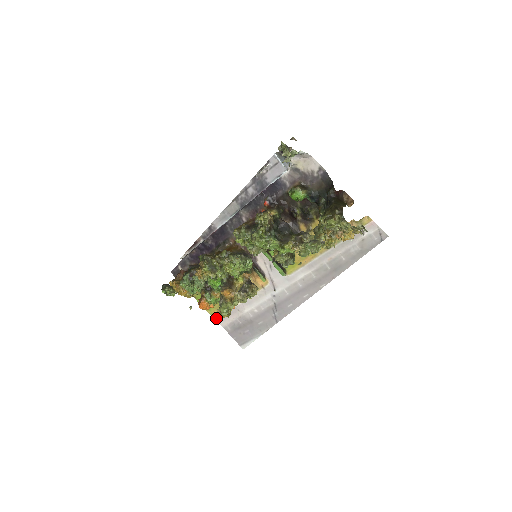
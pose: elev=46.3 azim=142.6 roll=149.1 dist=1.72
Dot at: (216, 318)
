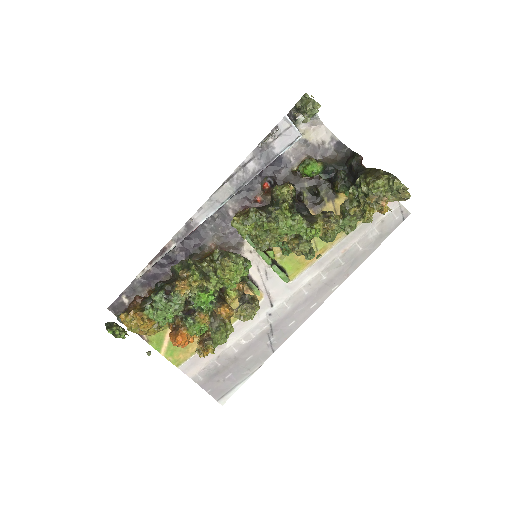
Dot at: (181, 366)
